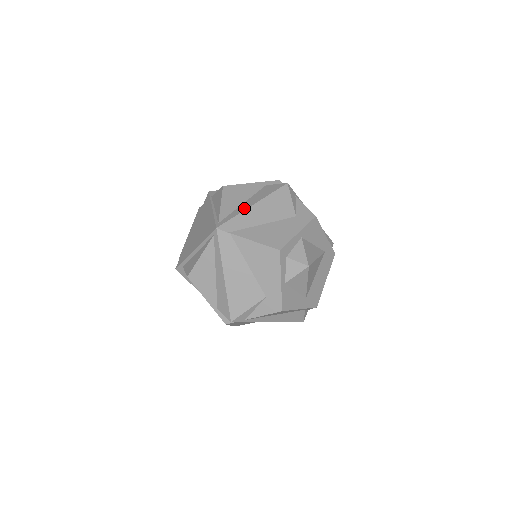
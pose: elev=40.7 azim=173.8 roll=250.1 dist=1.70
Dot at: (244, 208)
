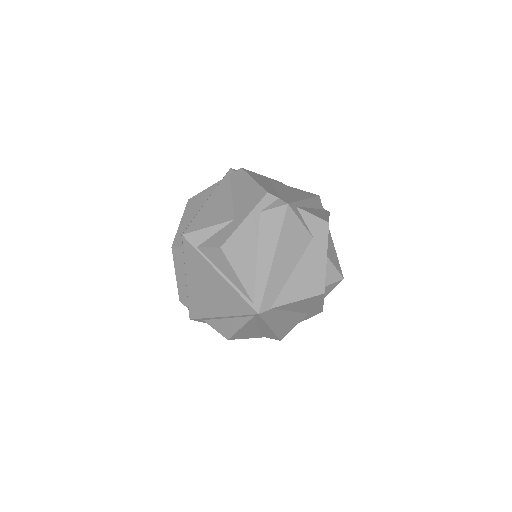
Dot at: (266, 269)
